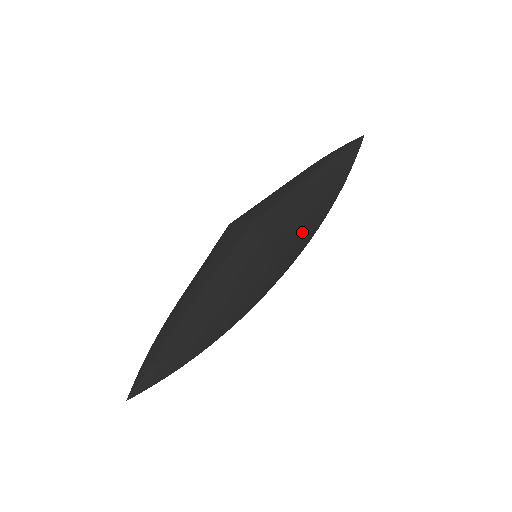
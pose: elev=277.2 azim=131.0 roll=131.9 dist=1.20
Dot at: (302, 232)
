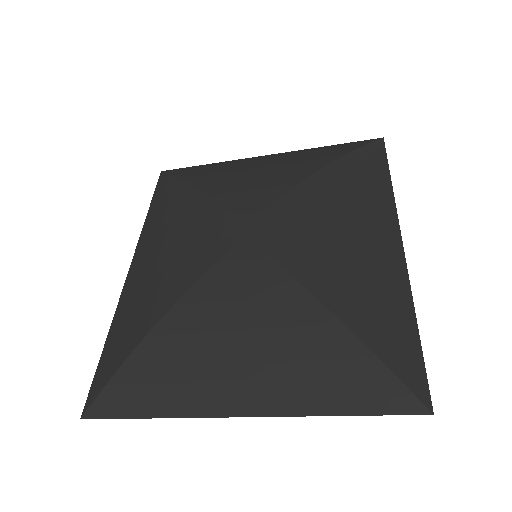
Dot at: occluded
